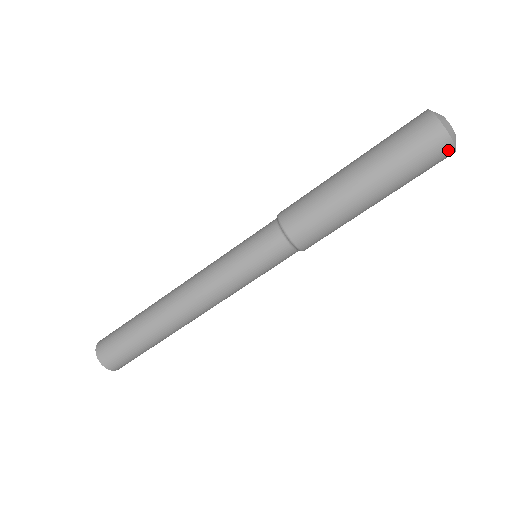
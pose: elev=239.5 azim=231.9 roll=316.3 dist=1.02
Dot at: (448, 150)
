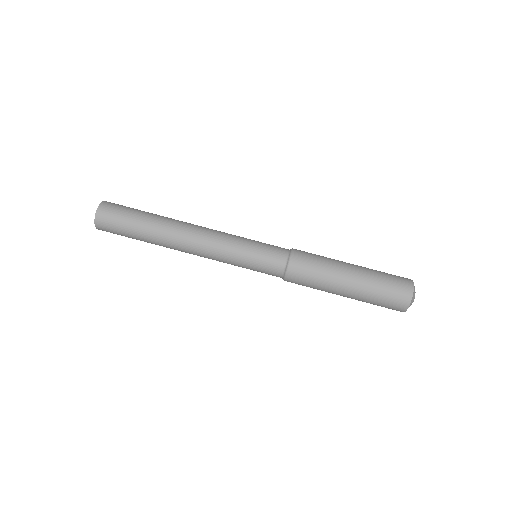
Dot at: (403, 306)
